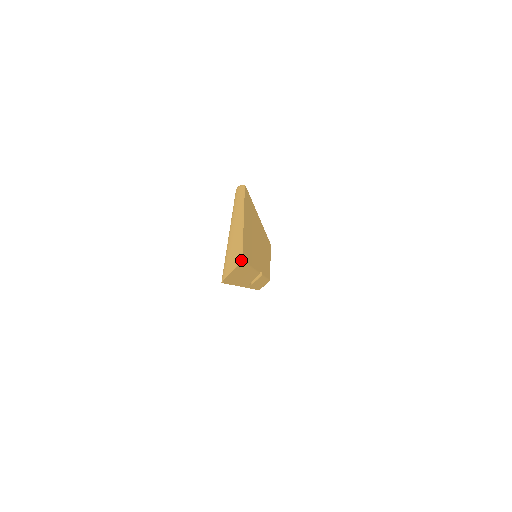
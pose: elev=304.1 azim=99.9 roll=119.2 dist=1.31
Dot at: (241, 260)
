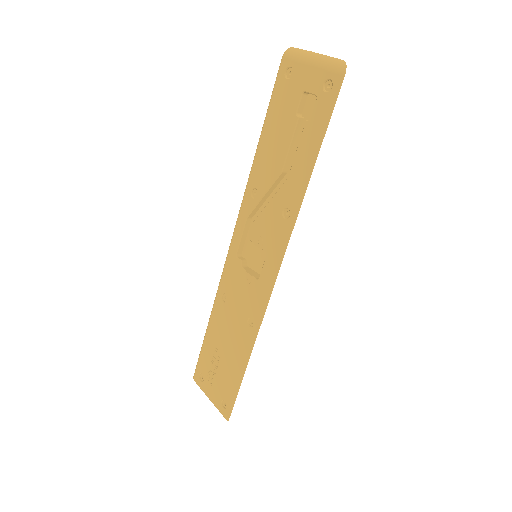
Dot at: (342, 60)
